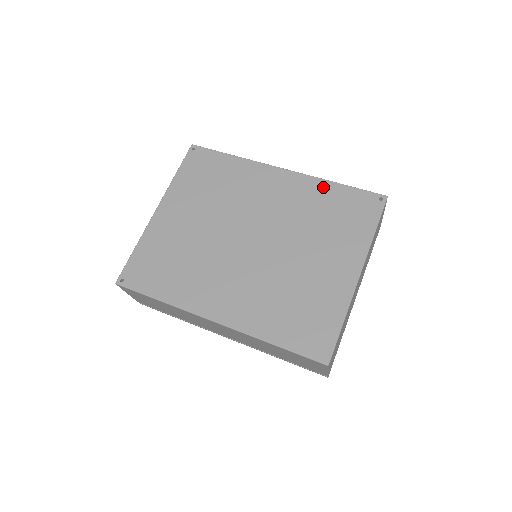
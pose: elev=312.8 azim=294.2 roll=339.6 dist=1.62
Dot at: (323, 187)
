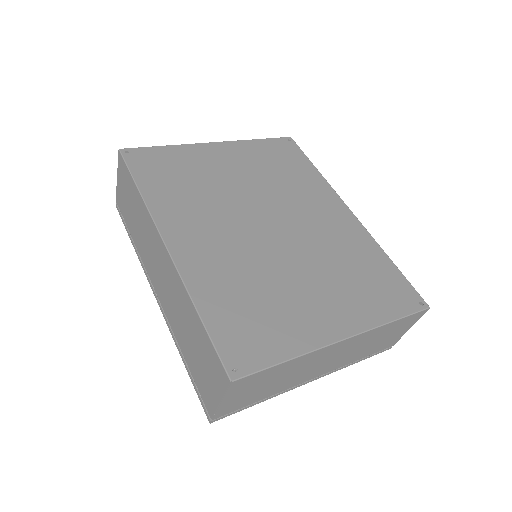
Dot at: (374, 250)
